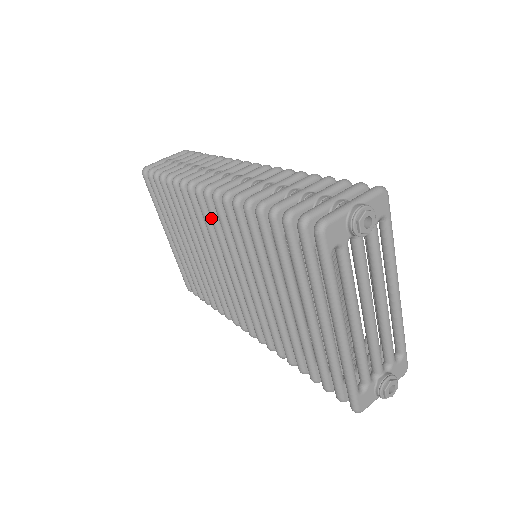
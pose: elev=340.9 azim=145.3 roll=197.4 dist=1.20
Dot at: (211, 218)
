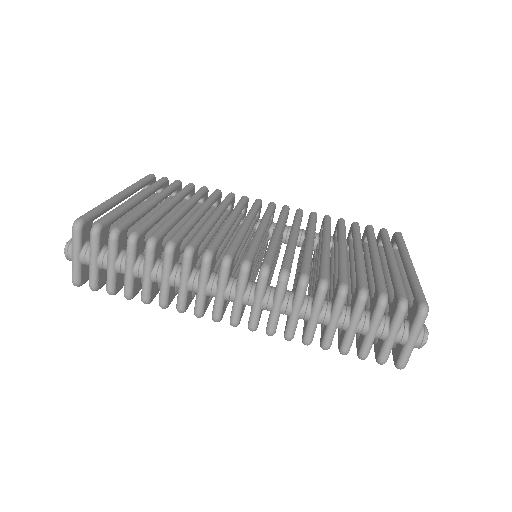
Dot at: occluded
